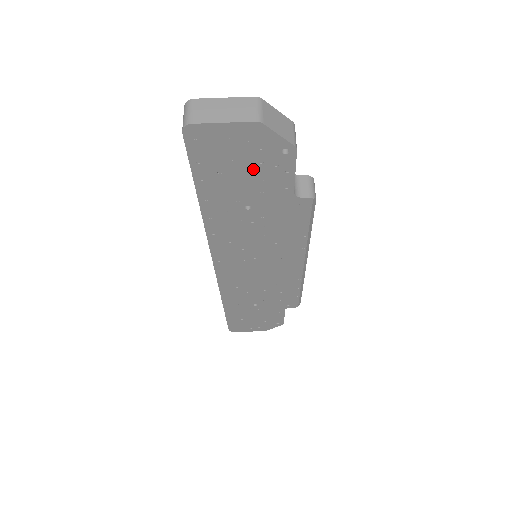
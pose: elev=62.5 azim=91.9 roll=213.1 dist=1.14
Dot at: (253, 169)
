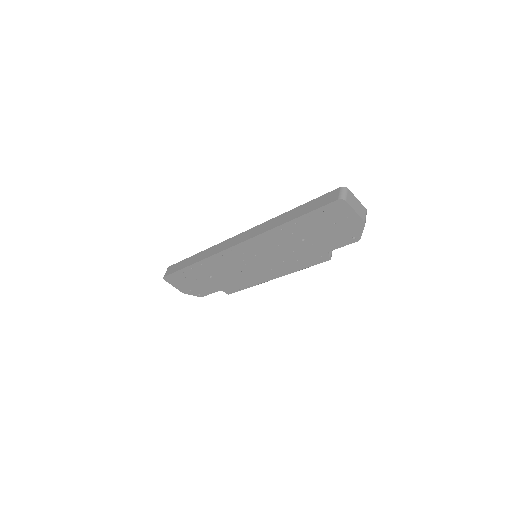
Dot at: (334, 232)
